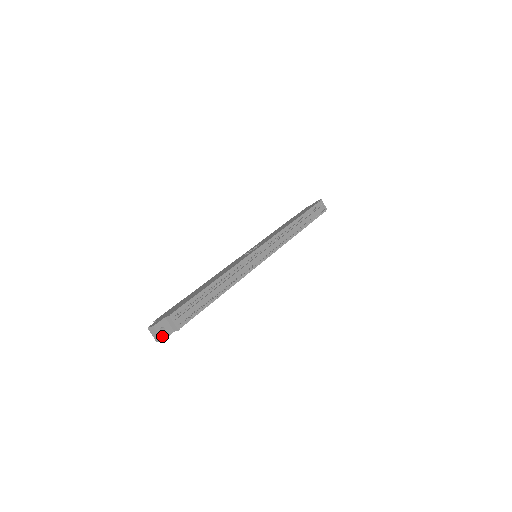
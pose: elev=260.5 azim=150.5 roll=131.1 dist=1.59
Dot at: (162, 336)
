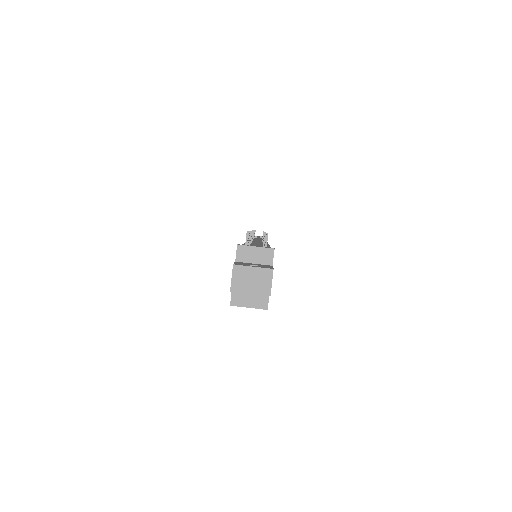
Dot at: (264, 268)
